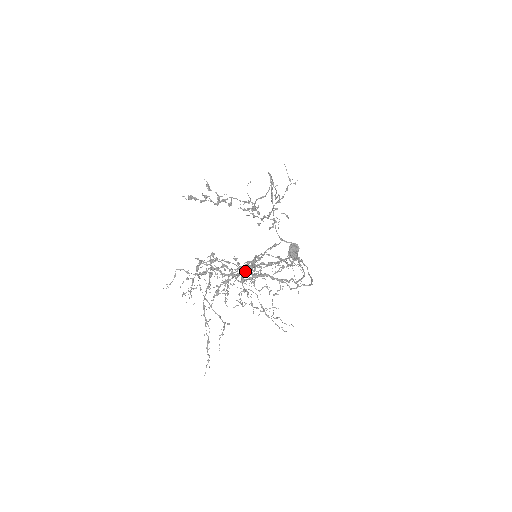
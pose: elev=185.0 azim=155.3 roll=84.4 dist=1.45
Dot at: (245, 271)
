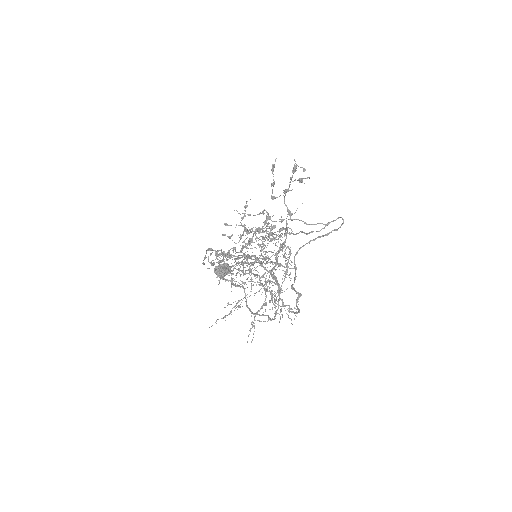
Dot at: occluded
